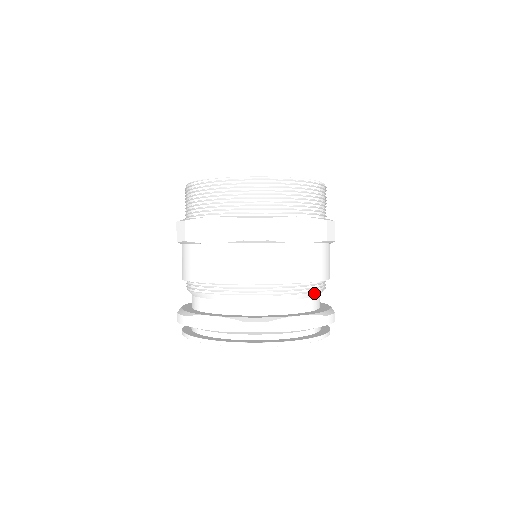
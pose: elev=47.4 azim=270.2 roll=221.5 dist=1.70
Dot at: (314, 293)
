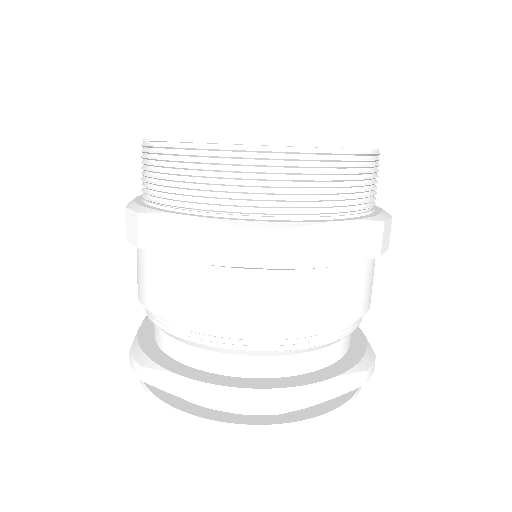
Dot at: (349, 333)
